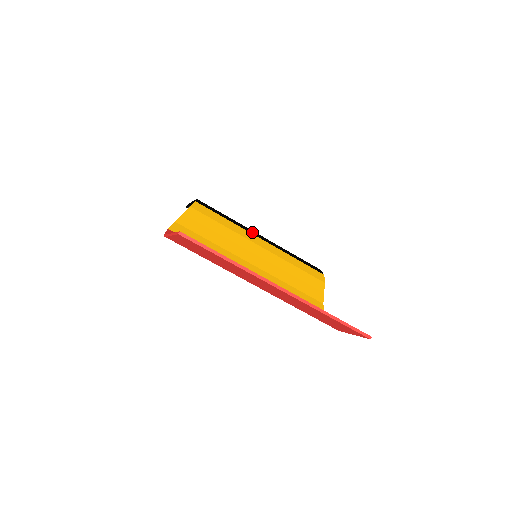
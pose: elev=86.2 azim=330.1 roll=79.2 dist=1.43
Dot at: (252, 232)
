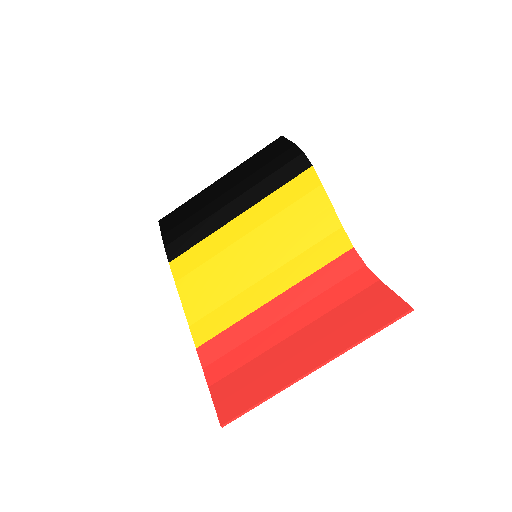
Dot at: (225, 216)
